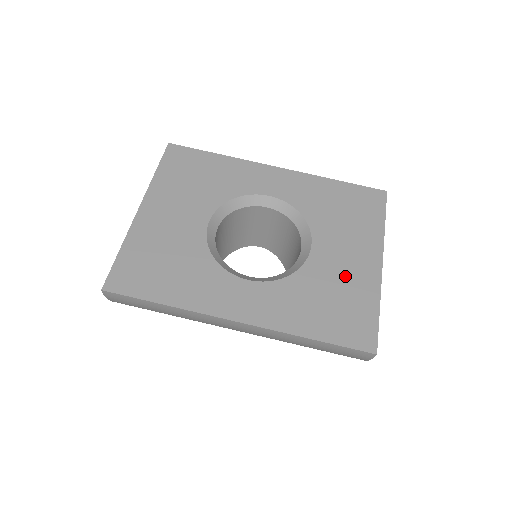
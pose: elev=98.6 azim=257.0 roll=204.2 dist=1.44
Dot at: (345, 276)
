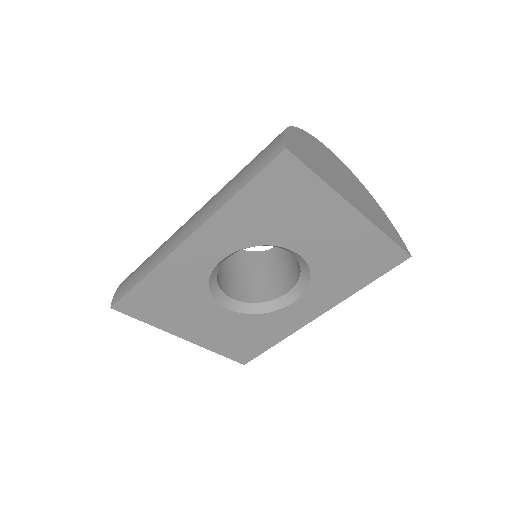
Dot at: (342, 245)
